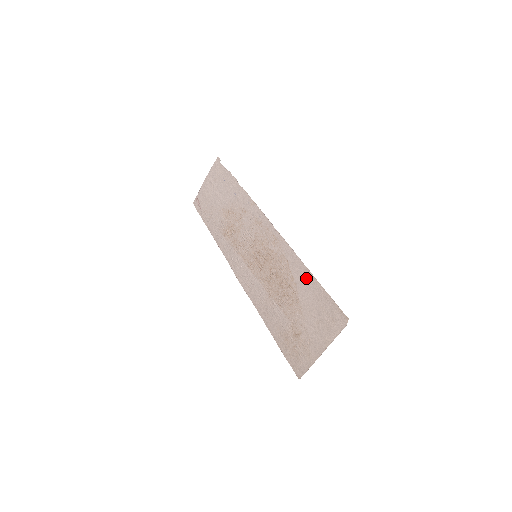
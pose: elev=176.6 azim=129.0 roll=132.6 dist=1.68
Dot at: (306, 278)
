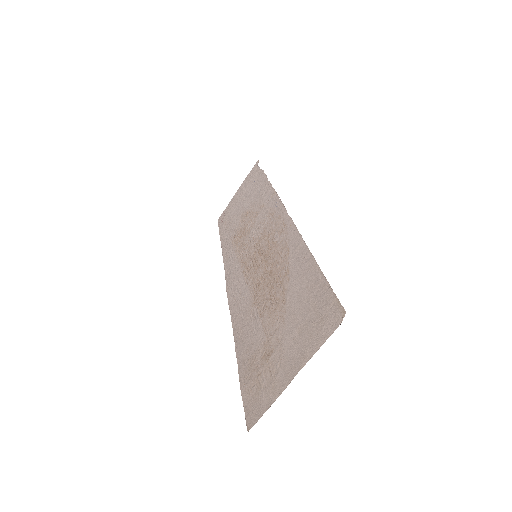
Dot at: (304, 265)
